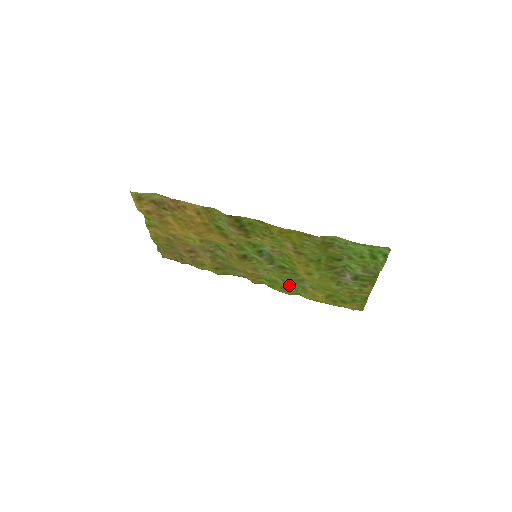
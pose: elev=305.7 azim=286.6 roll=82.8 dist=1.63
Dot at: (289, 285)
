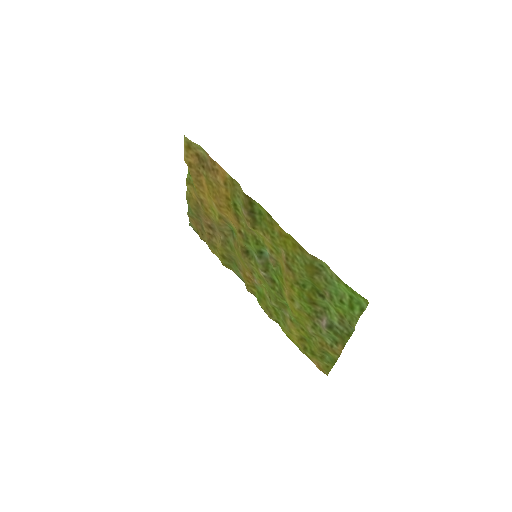
Dot at: (274, 307)
